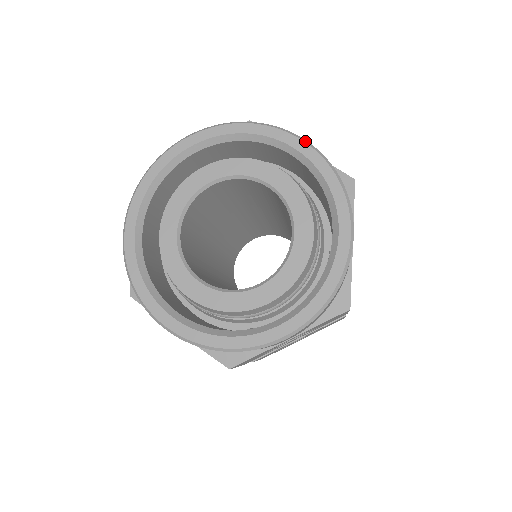
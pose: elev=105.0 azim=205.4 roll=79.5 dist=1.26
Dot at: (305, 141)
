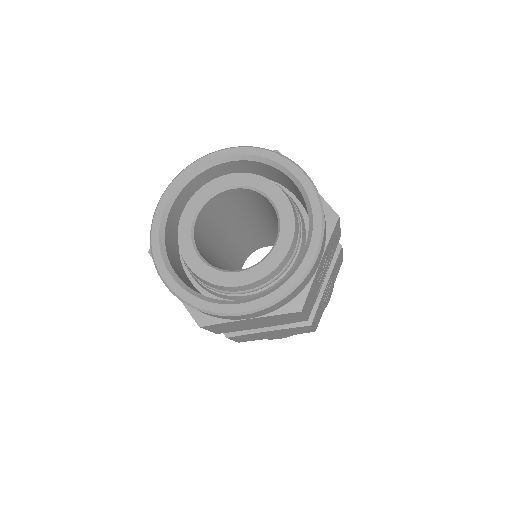
Dot at: (232, 147)
